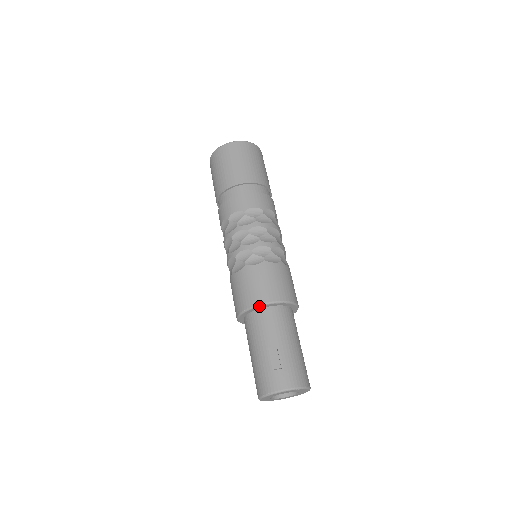
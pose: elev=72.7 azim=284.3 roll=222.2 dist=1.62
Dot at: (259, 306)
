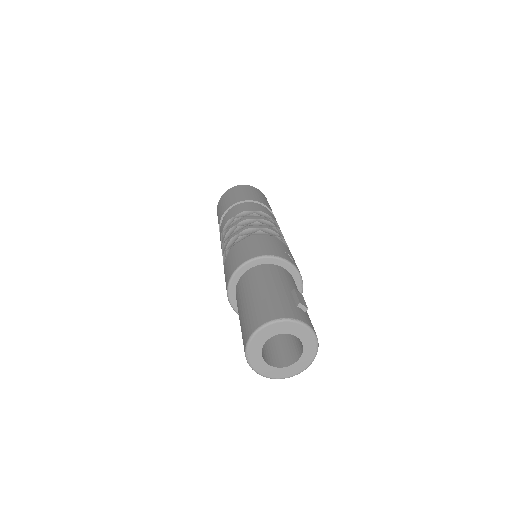
Dot at: (286, 261)
